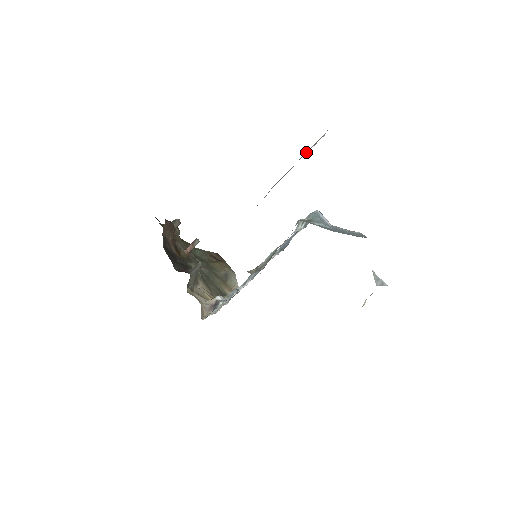
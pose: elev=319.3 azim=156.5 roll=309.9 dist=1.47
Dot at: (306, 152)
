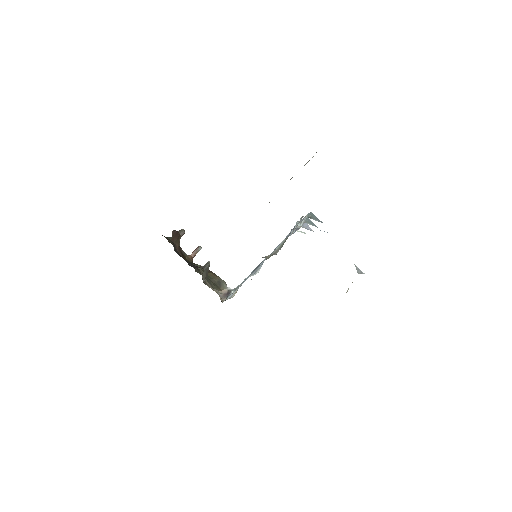
Dot at: occluded
